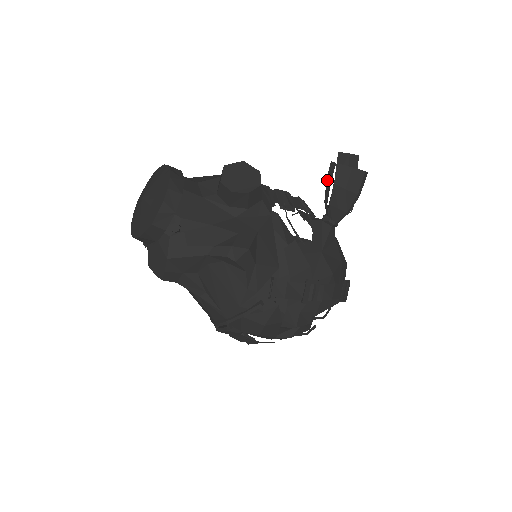
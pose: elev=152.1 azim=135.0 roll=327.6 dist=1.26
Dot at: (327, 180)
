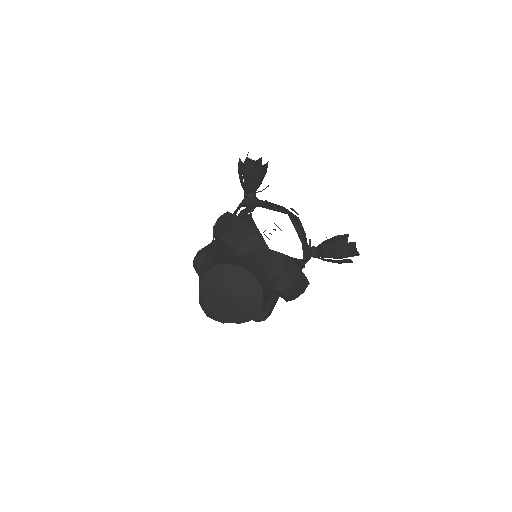
Dot at: (335, 253)
